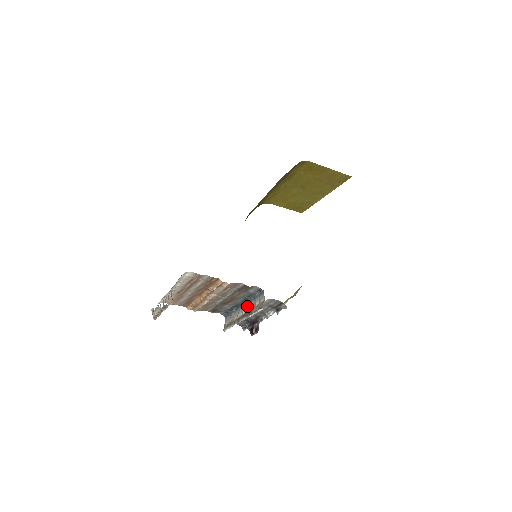
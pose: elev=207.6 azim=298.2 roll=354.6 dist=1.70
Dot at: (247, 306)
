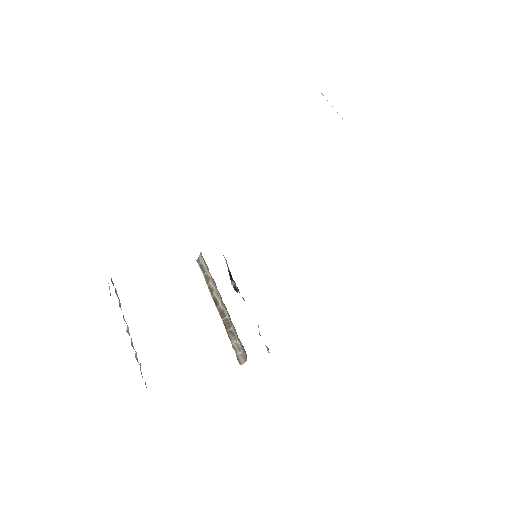
Dot at: (227, 313)
